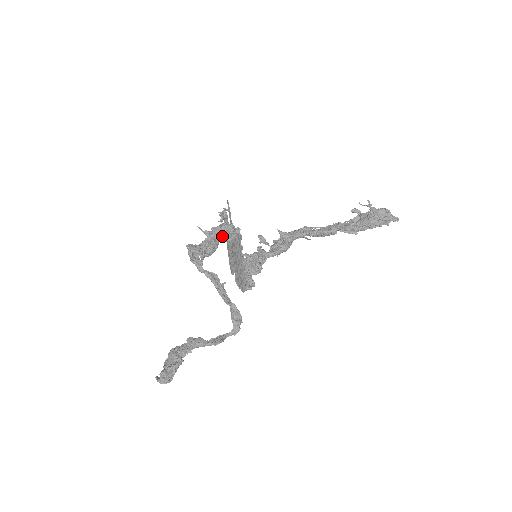
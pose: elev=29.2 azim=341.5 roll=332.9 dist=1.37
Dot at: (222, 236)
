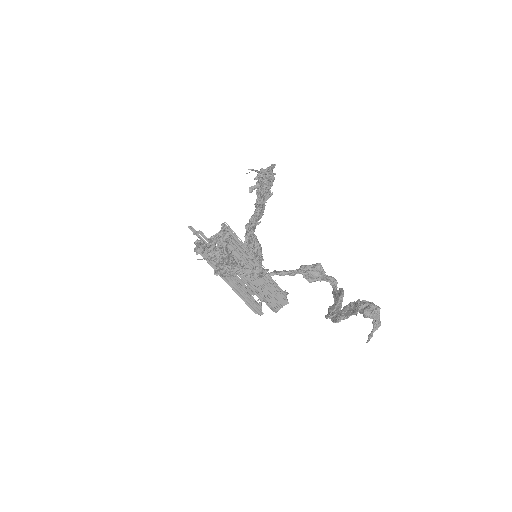
Dot at: (222, 243)
